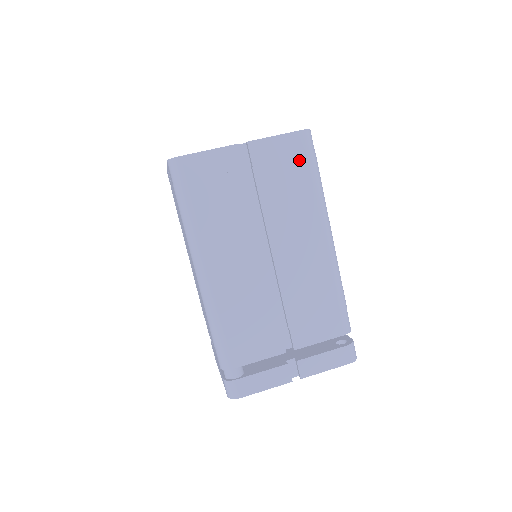
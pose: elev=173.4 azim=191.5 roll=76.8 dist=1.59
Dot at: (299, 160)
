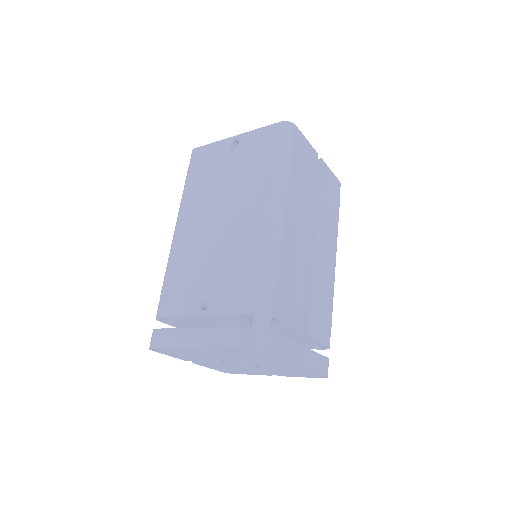
Dot at: (336, 197)
